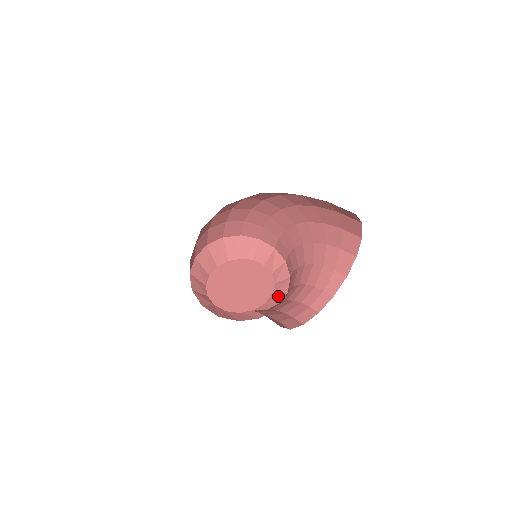
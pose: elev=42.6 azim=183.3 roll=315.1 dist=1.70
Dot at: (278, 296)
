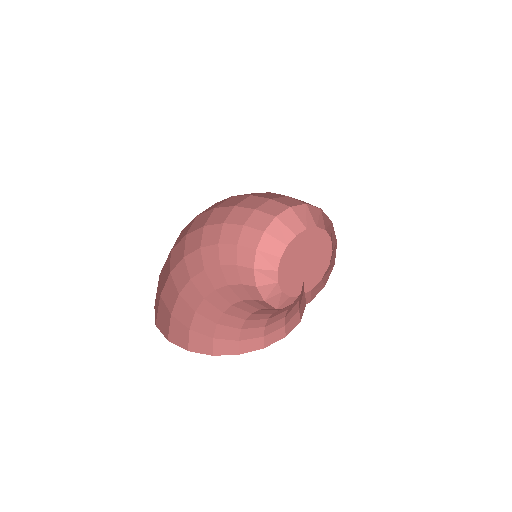
Dot at: (320, 285)
